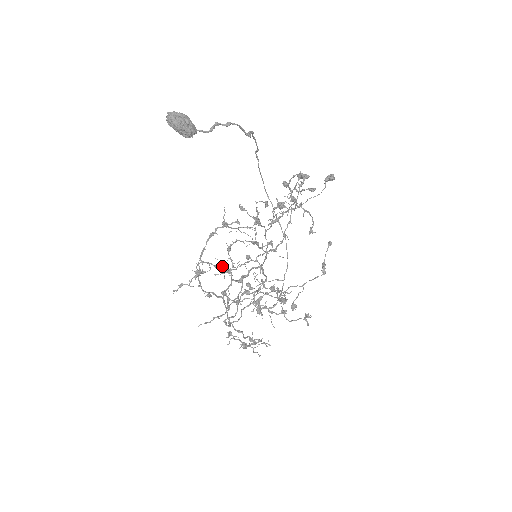
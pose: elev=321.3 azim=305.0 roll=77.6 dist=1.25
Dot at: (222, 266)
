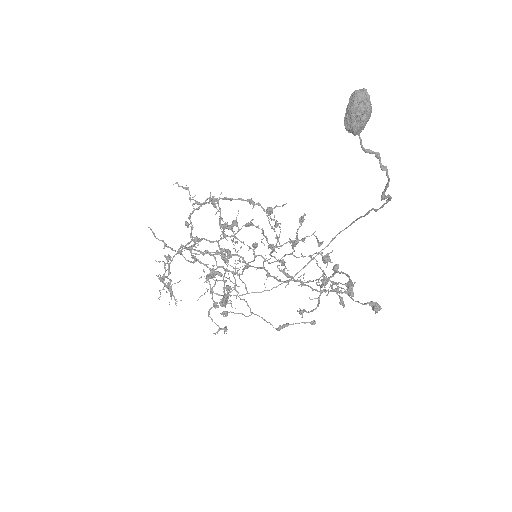
Dot at: (225, 225)
